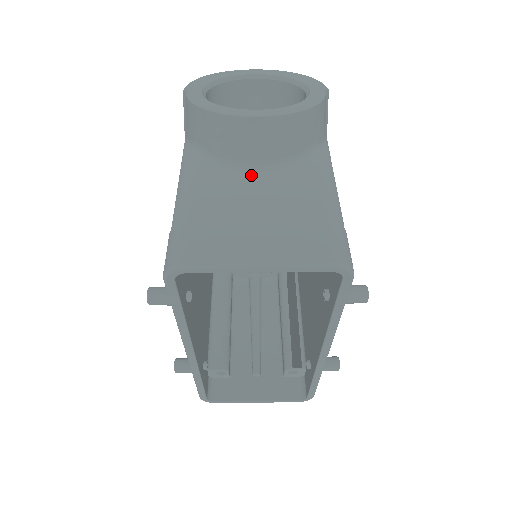
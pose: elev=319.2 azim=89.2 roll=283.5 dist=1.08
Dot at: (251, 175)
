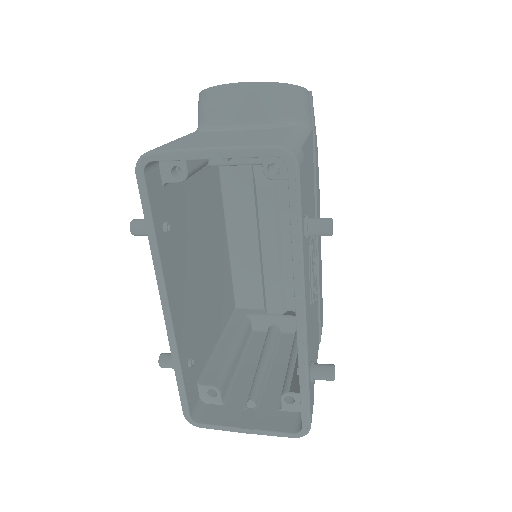
Dot at: (234, 131)
